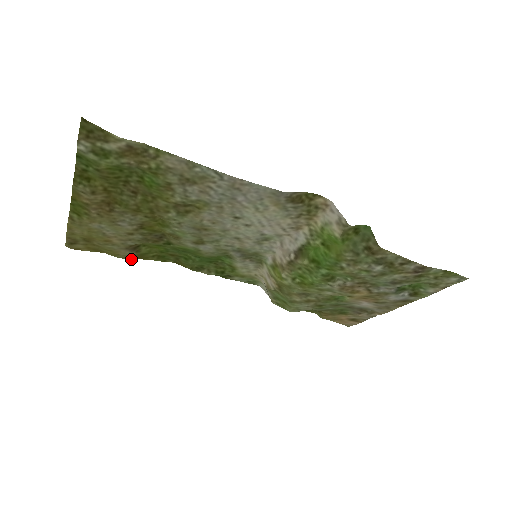
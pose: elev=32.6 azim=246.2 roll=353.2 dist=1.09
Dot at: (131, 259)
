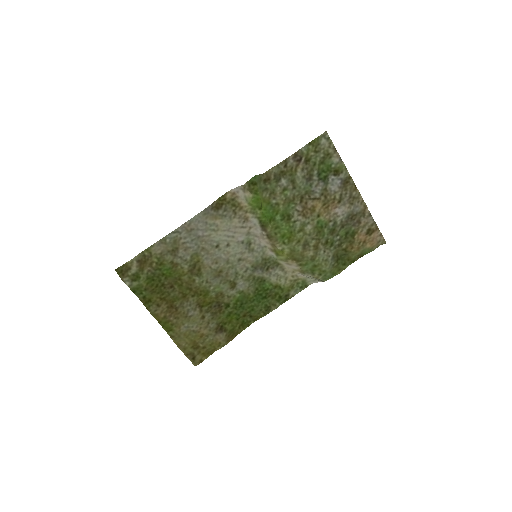
Dot at: occluded
